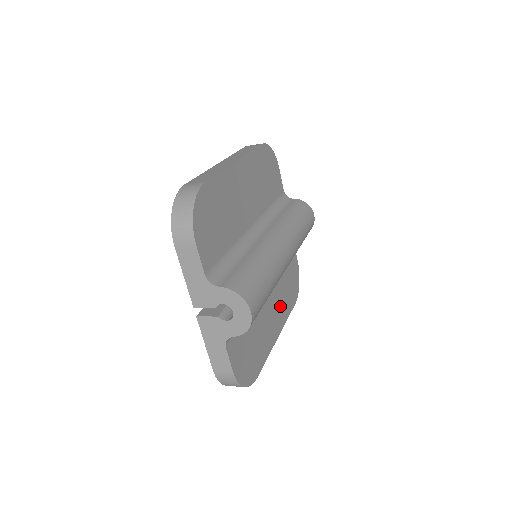
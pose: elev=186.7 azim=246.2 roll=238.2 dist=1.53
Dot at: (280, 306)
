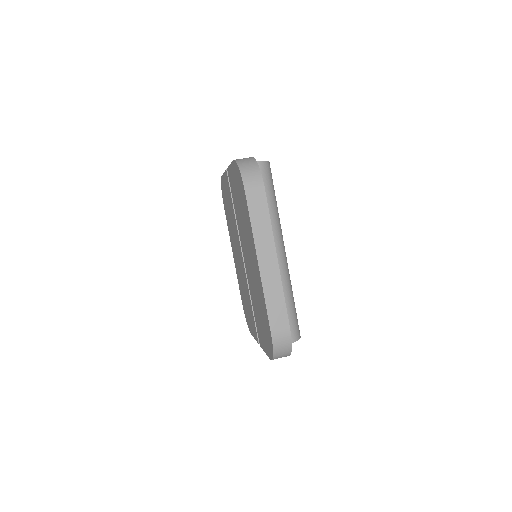
Dot at: occluded
